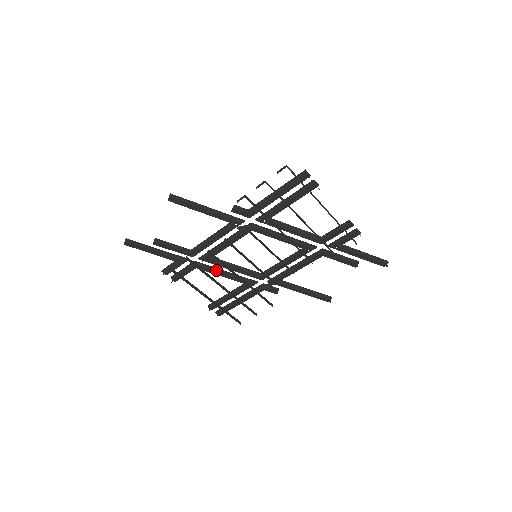
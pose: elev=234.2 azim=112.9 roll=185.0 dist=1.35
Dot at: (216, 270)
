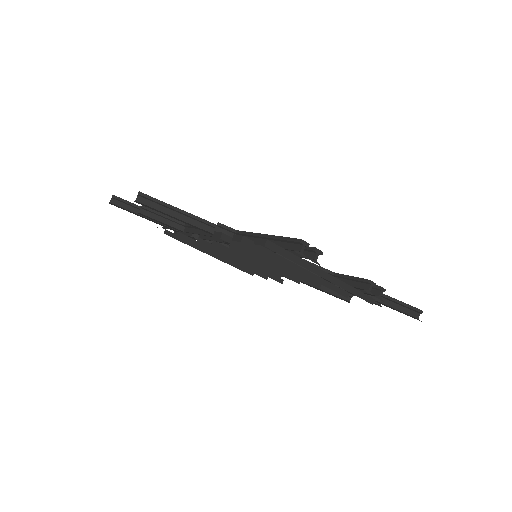
Dot at: occluded
